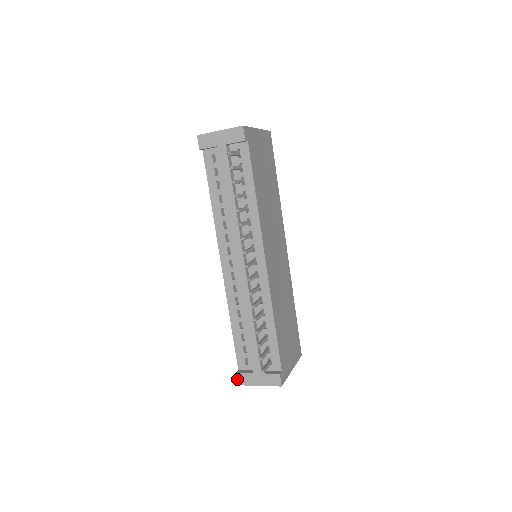
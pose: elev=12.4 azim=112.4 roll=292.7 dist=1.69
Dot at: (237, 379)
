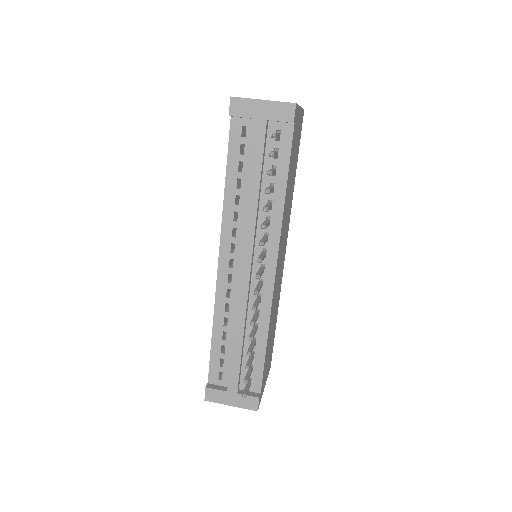
Dot at: (205, 394)
